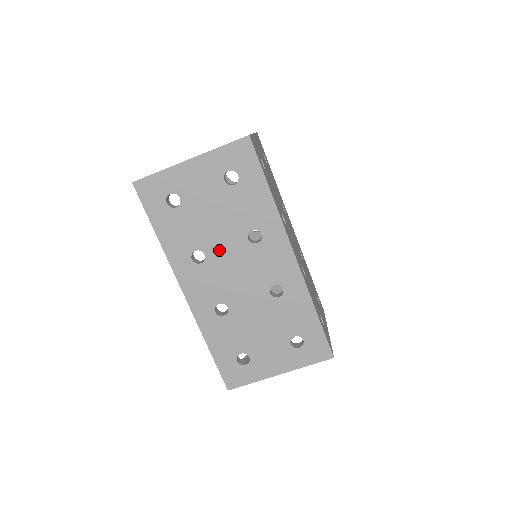
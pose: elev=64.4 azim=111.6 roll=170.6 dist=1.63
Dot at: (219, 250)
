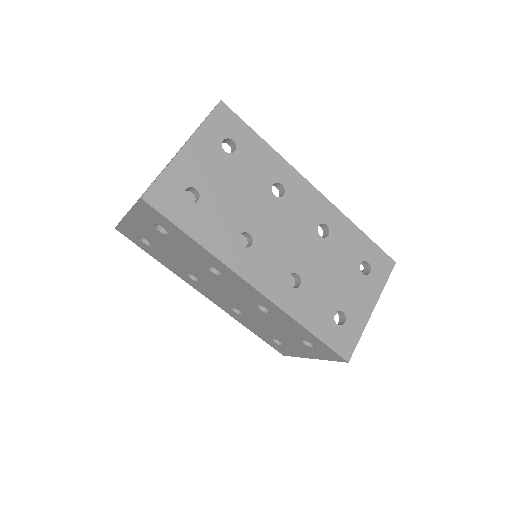
Dot at: (201, 276)
